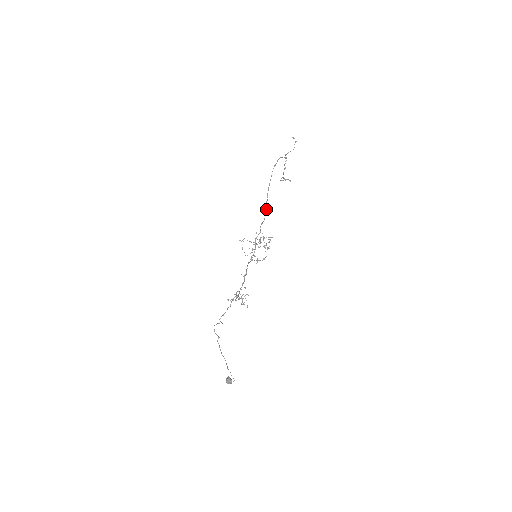
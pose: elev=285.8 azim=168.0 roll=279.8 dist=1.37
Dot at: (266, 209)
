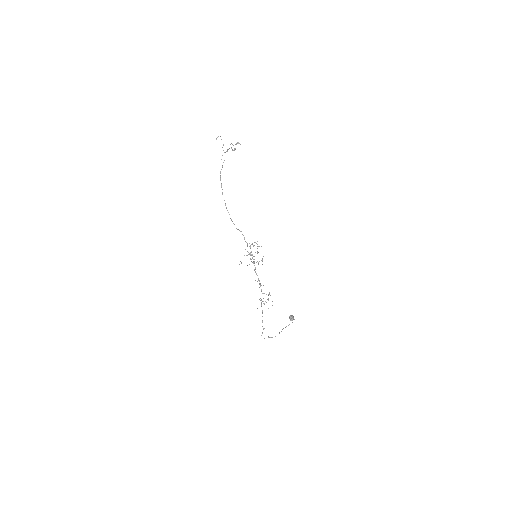
Dot at: (240, 231)
